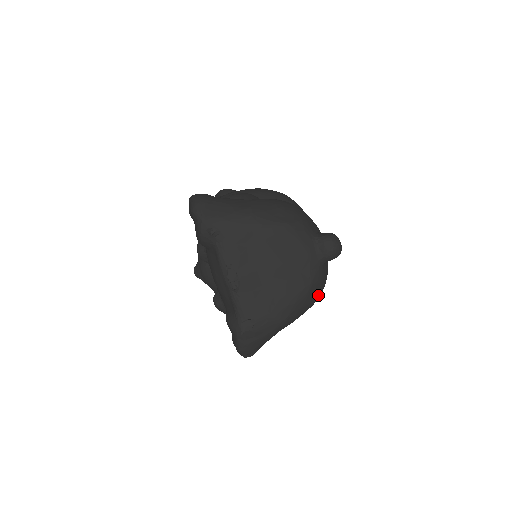
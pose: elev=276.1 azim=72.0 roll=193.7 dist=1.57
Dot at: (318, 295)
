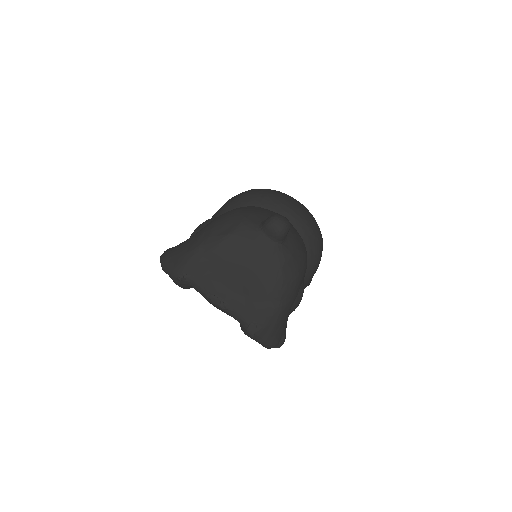
Dot at: (298, 268)
